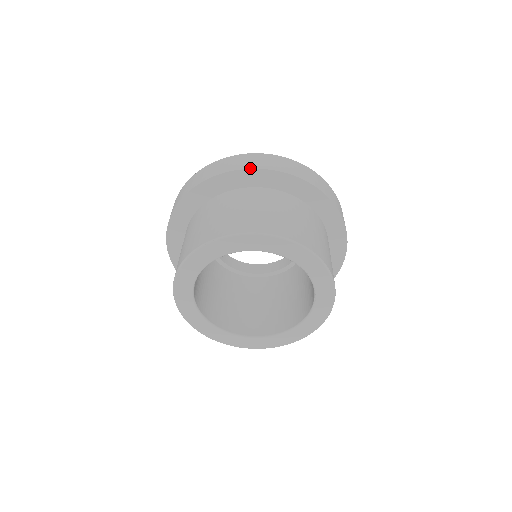
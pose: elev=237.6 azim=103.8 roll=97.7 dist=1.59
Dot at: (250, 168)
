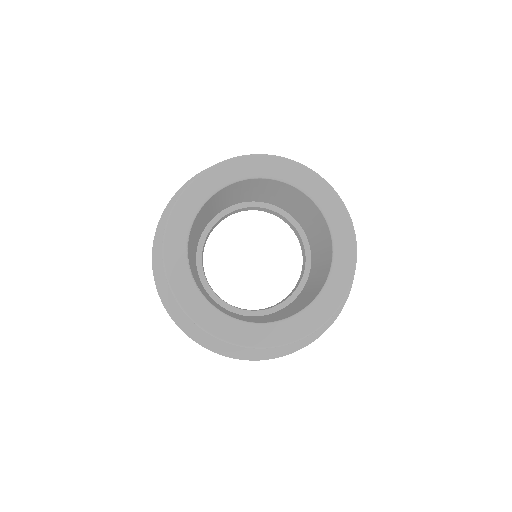
Dot at: (177, 191)
